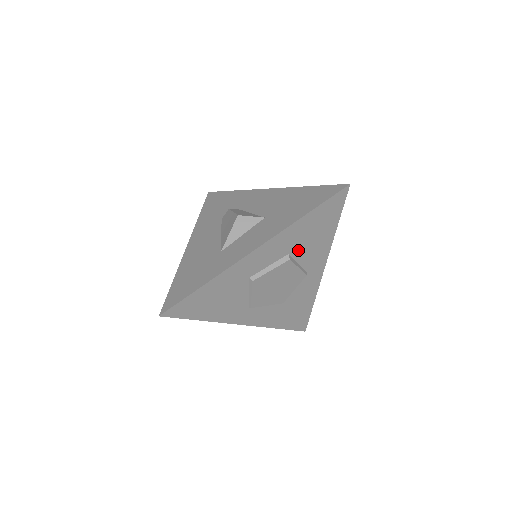
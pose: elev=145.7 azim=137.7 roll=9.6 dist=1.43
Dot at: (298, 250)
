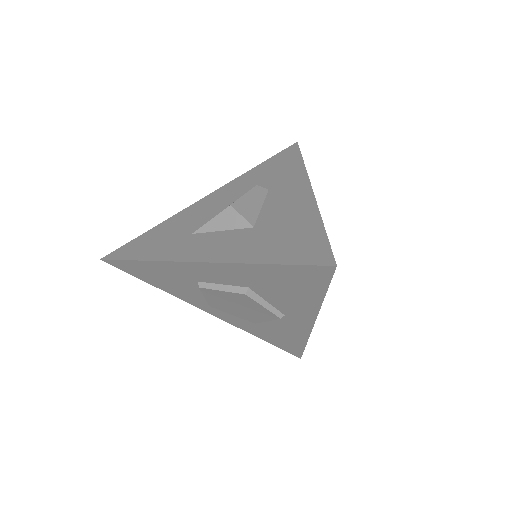
Dot at: (263, 290)
